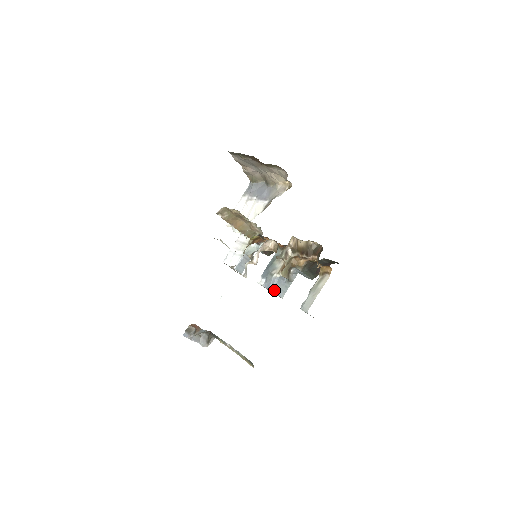
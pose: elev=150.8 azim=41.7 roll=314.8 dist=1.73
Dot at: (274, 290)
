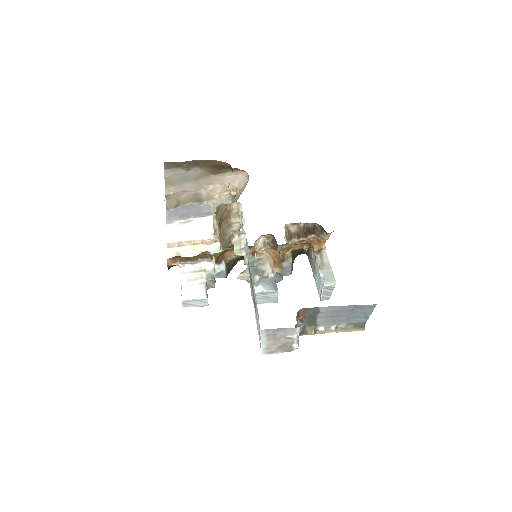
Dot at: (277, 290)
